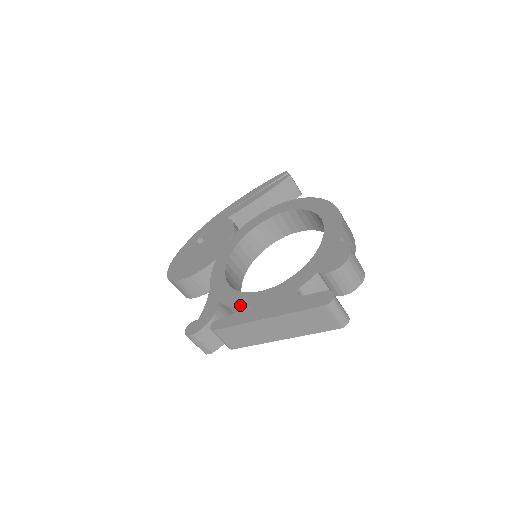
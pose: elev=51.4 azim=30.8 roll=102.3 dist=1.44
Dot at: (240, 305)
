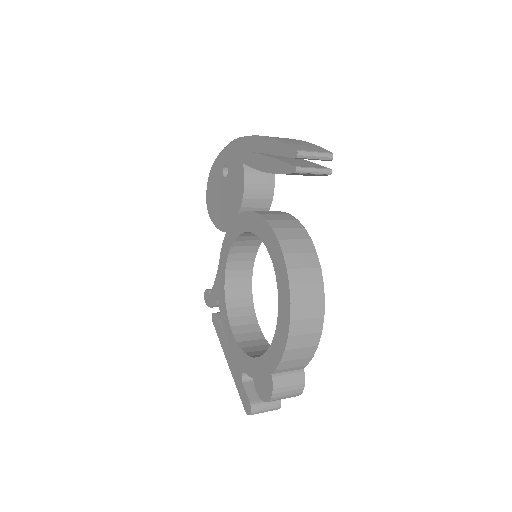
Dot at: (223, 324)
